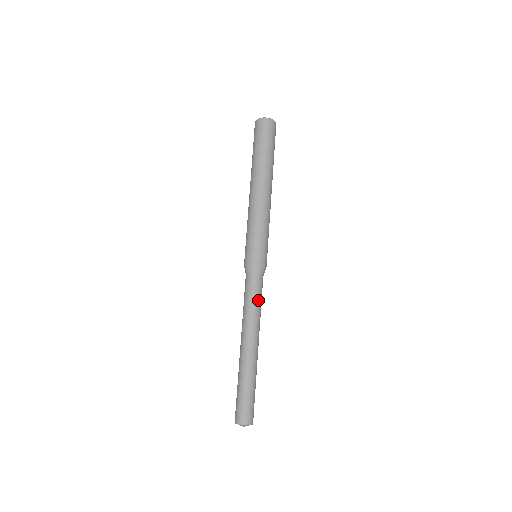
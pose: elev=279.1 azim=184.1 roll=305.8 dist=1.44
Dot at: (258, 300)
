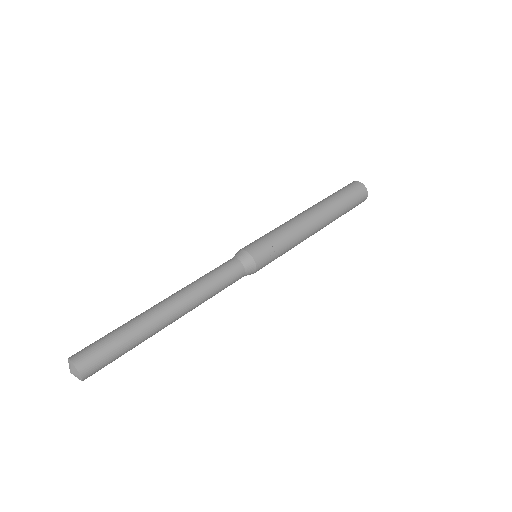
Dot at: (219, 279)
